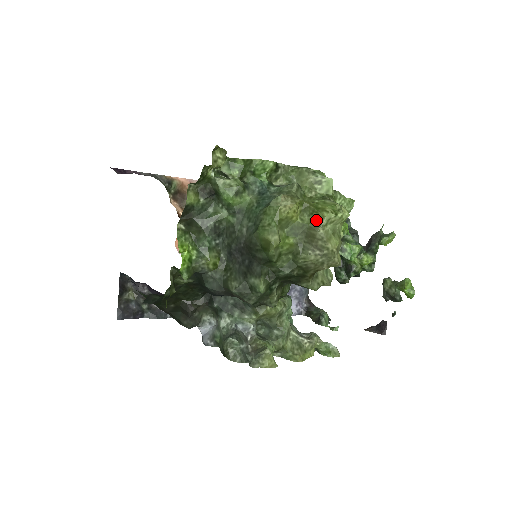
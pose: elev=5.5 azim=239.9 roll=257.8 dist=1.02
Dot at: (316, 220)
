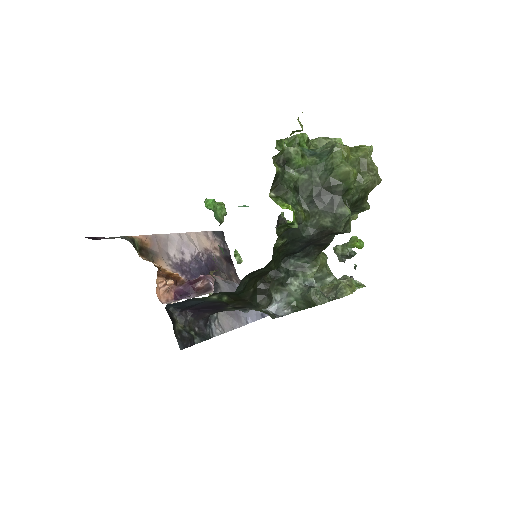
Dot at: (363, 153)
